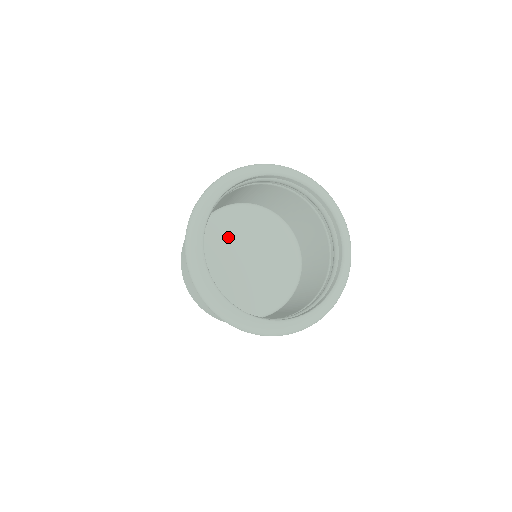
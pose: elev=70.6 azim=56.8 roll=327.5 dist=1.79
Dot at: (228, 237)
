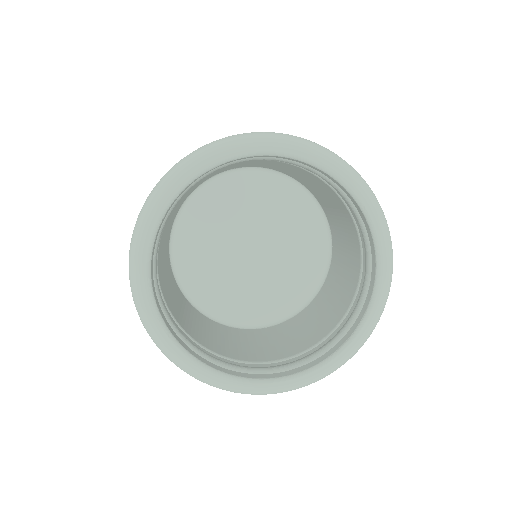
Dot at: (215, 229)
